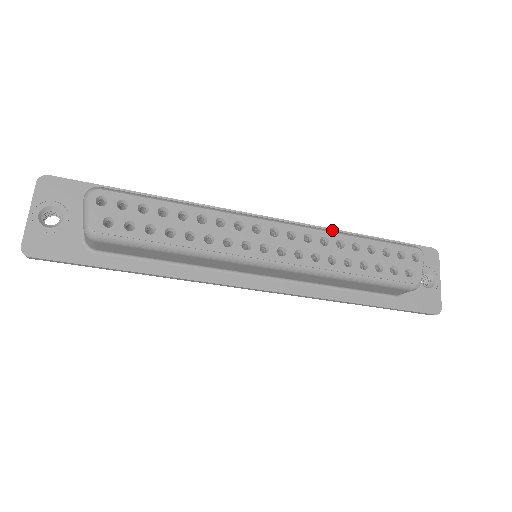
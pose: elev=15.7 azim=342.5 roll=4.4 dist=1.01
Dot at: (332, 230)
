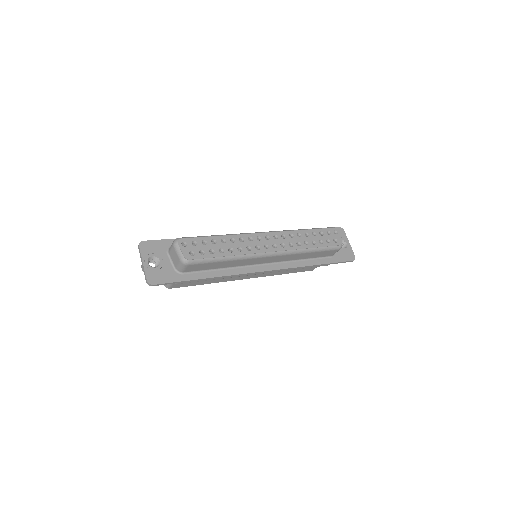
Dot at: occluded
